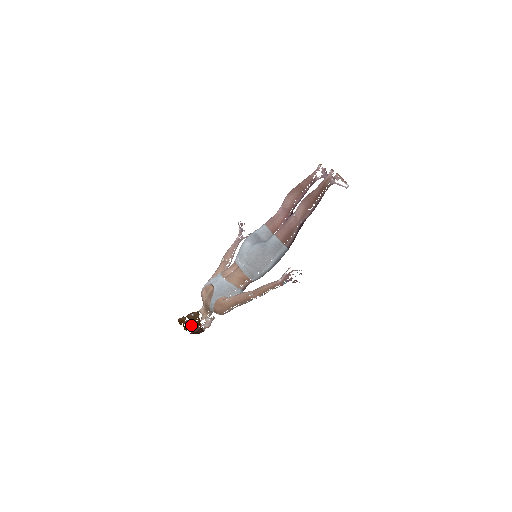
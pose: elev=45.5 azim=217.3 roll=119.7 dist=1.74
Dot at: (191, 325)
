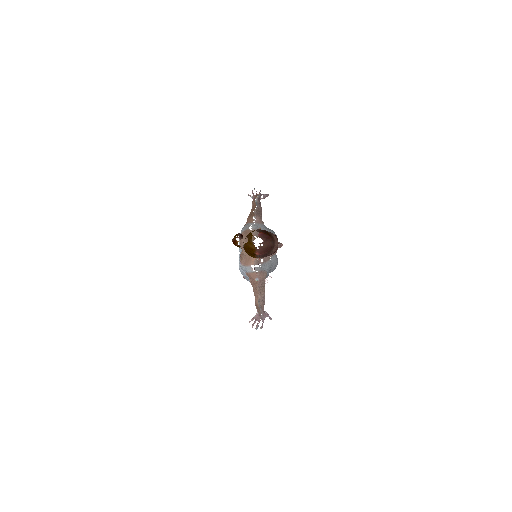
Dot at: (249, 233)
